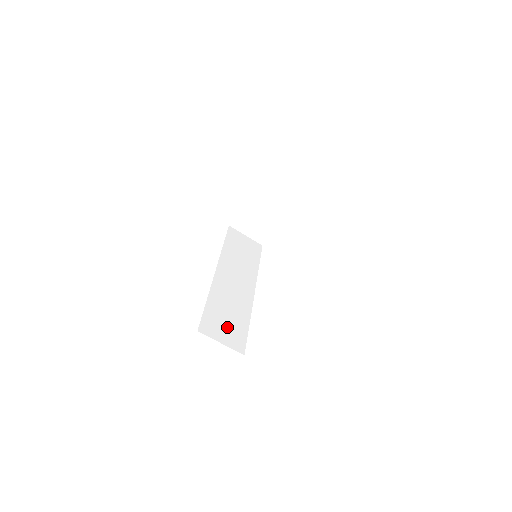
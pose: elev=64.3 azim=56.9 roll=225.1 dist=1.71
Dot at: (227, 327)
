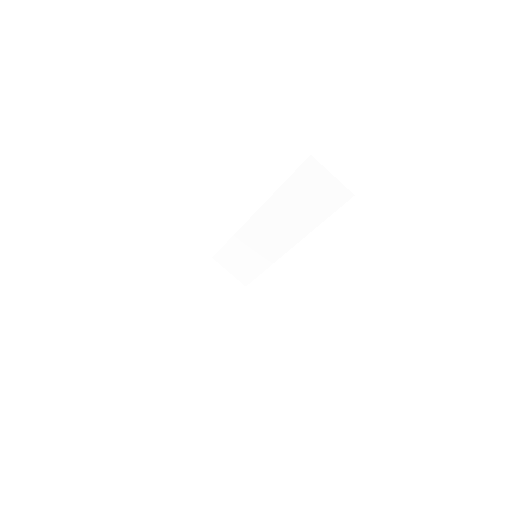
Dot at: occluded
